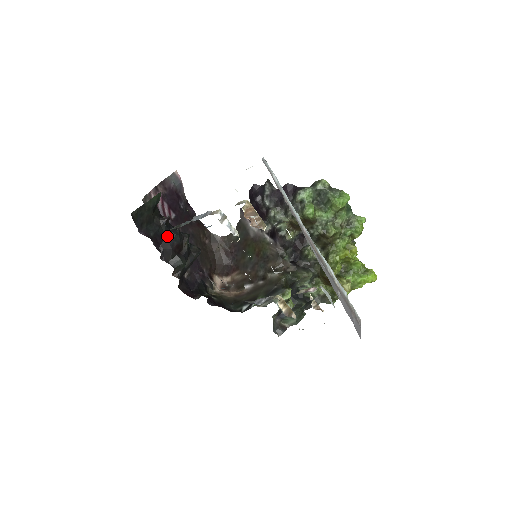
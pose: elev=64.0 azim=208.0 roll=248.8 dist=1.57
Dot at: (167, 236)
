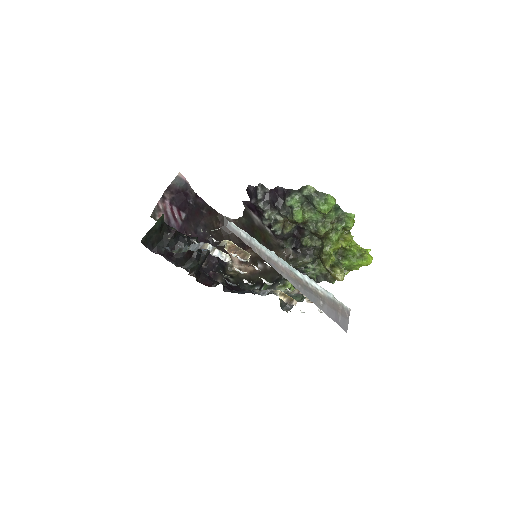
Dot at: (177, 247)
